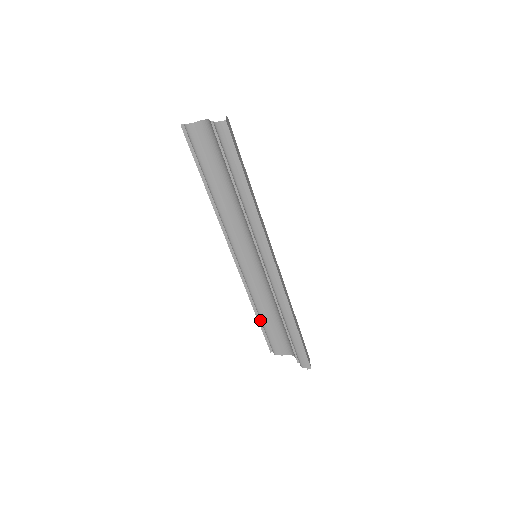
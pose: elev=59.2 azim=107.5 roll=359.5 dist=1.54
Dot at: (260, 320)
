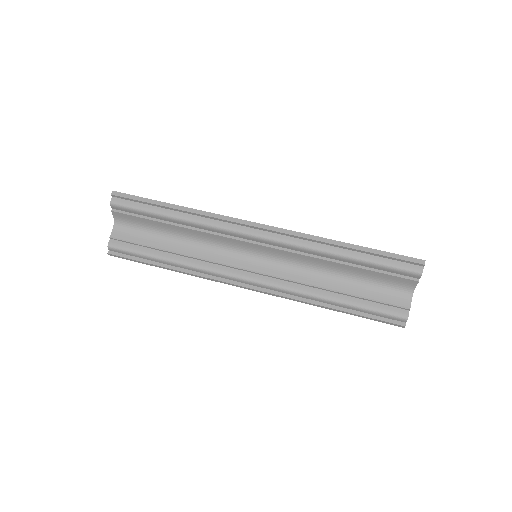
Dot at: (348, 310)
